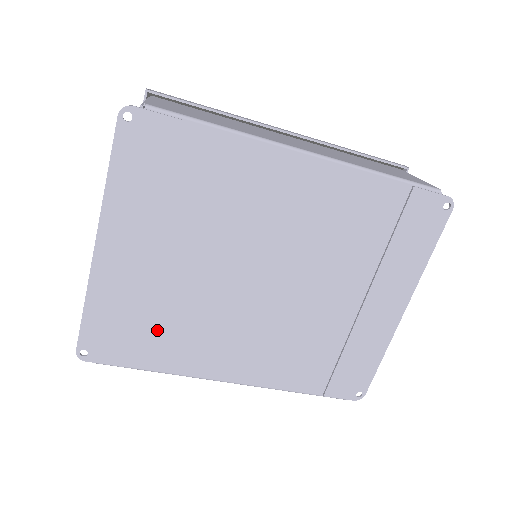
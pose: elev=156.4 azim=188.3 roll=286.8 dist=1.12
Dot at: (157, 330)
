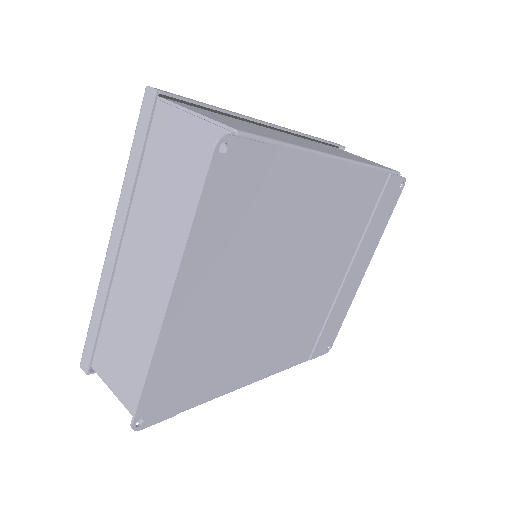
Dot at: (207, 365)
